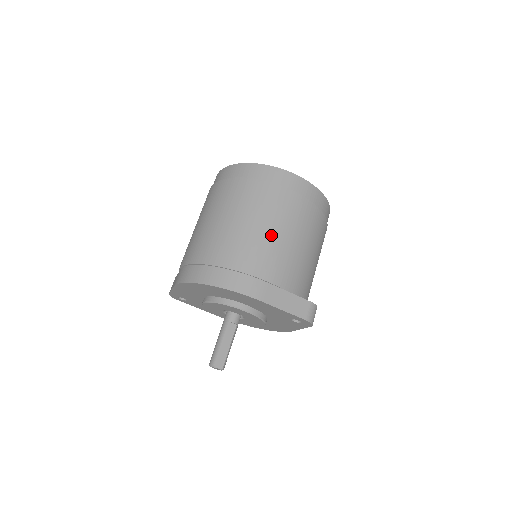
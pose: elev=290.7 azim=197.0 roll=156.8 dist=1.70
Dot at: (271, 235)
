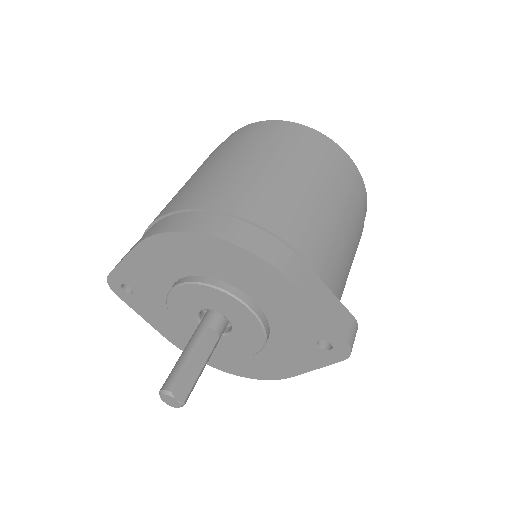
Dot at: (315, 202)
